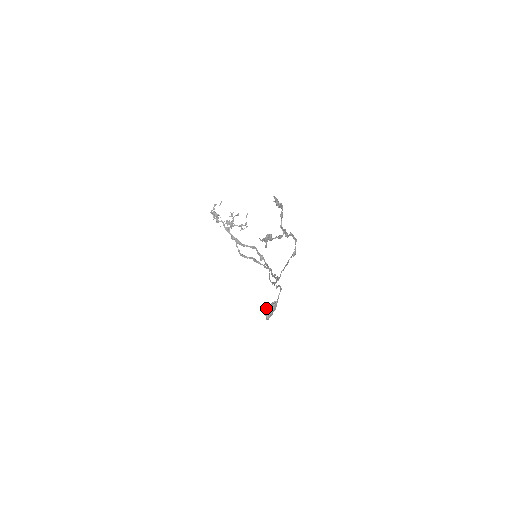
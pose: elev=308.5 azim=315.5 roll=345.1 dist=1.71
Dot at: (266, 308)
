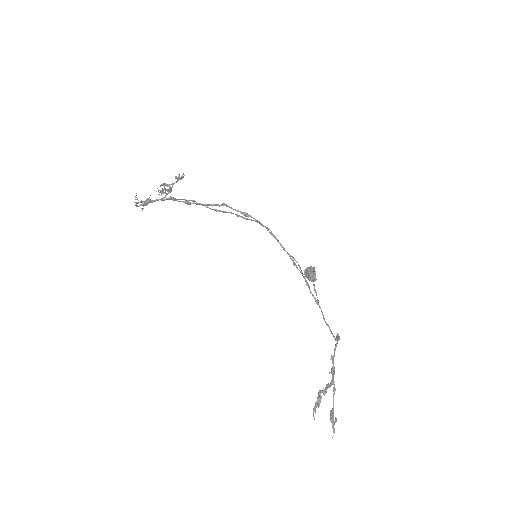
Dot at: (307, 278)
